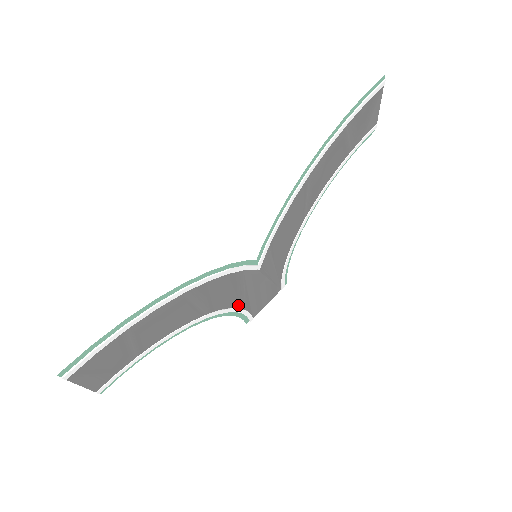
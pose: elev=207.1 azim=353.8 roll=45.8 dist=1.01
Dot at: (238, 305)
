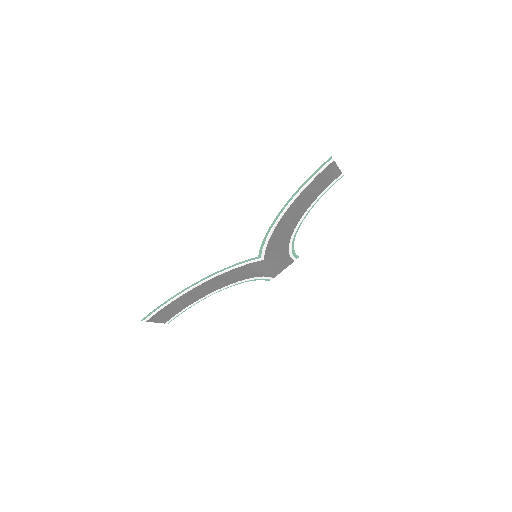
Dot at: (254, 276)
